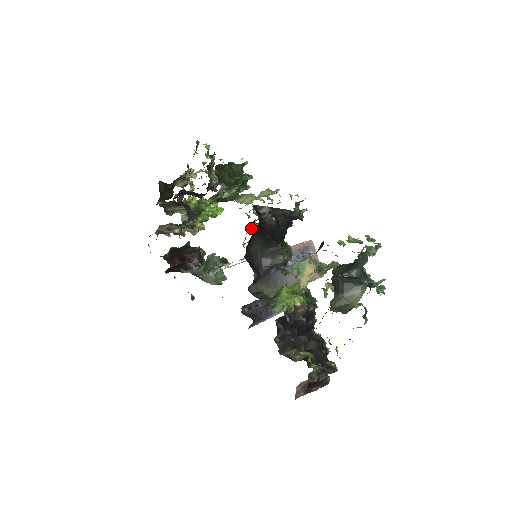
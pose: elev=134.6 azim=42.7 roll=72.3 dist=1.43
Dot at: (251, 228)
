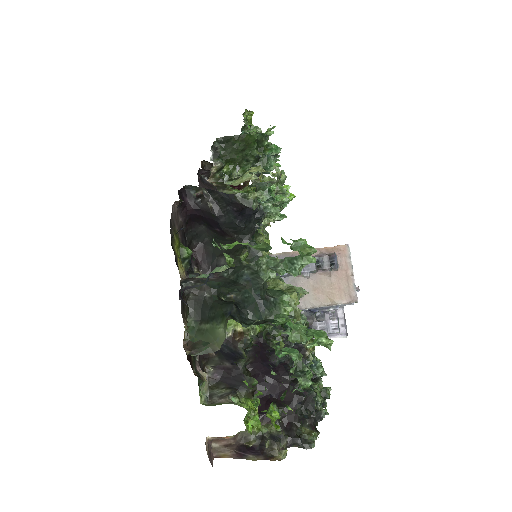
Dot at: (266, 219)
